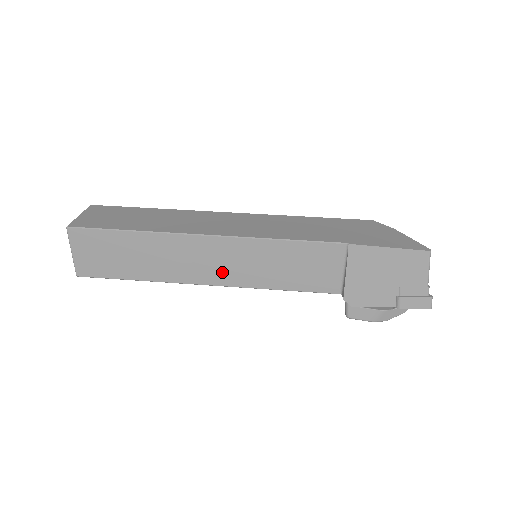
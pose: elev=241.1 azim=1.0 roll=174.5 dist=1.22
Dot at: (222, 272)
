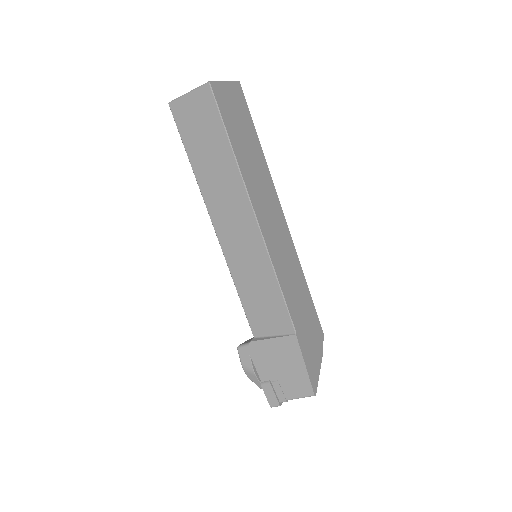
Dot at: (230, 238)
